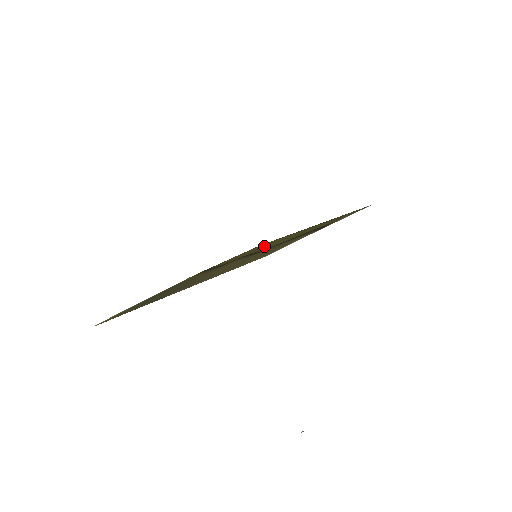
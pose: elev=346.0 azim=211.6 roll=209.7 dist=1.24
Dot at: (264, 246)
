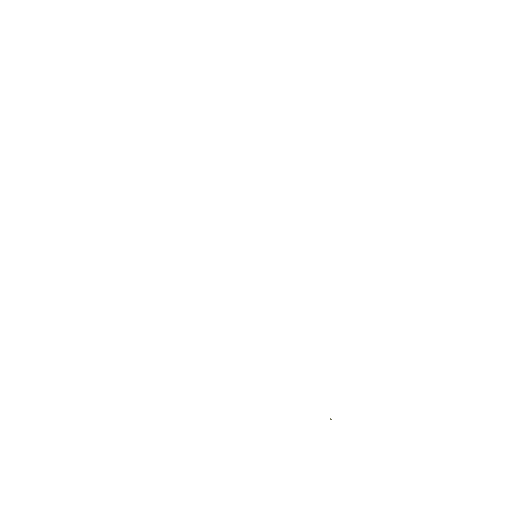
Dot at: occluded
